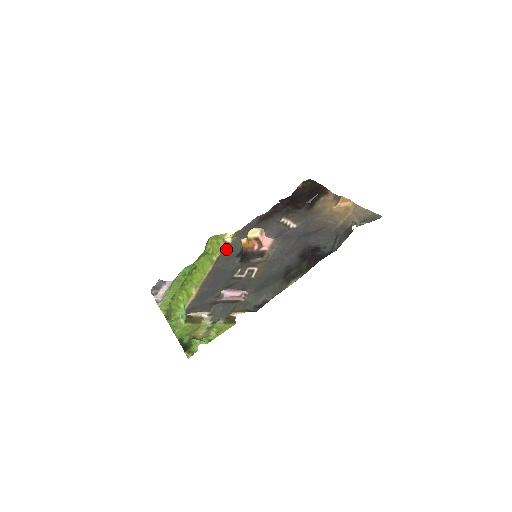
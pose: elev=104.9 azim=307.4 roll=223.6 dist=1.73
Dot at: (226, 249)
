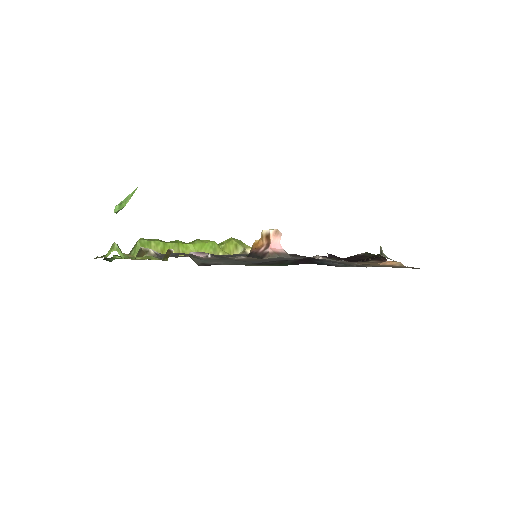
Dot at: (239, 254)
